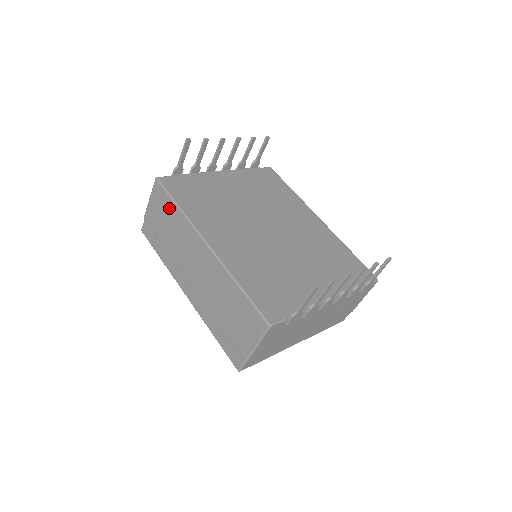
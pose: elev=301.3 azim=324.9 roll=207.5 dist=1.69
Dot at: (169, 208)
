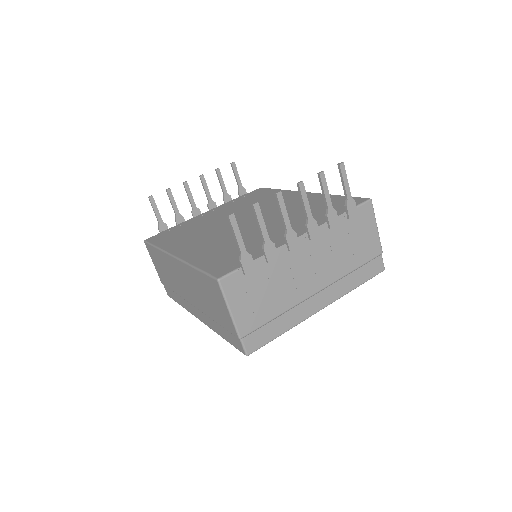
Dot at: (156, 255)
